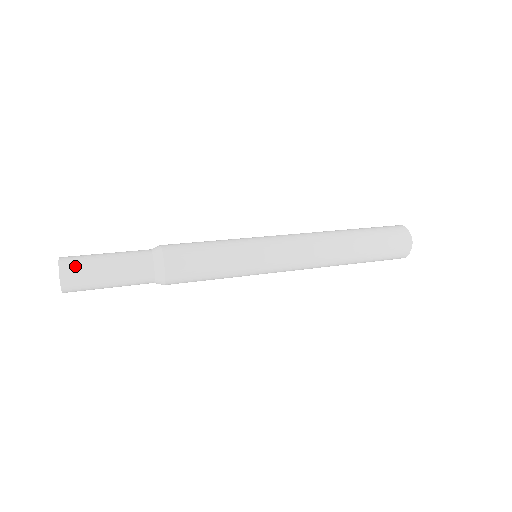
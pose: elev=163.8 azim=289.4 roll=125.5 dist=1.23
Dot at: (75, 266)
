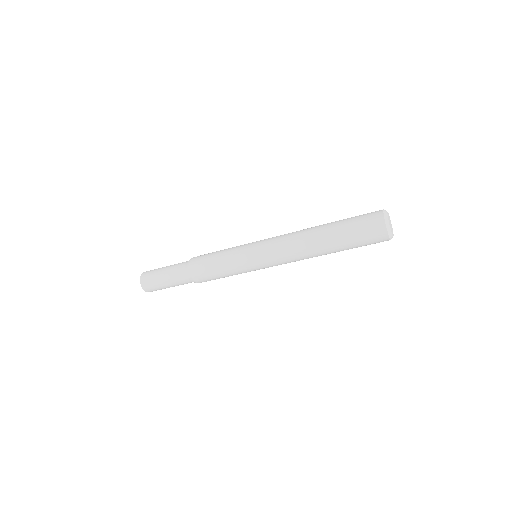
Dot at: (151, 270)
